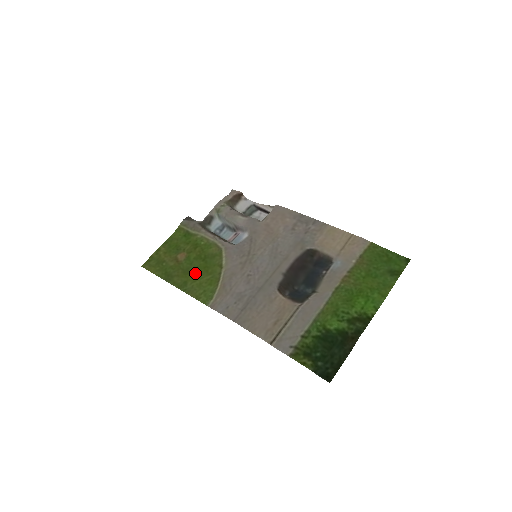
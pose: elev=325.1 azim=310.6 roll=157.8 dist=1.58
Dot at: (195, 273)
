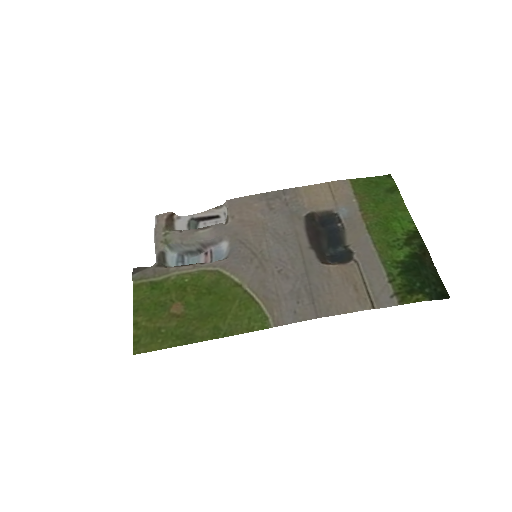
Dot at: (216, 311)
